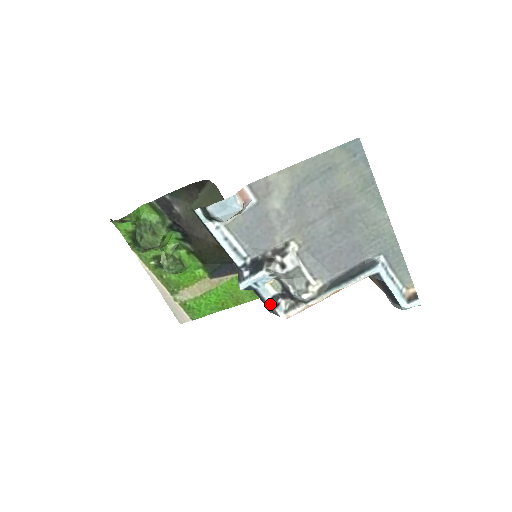
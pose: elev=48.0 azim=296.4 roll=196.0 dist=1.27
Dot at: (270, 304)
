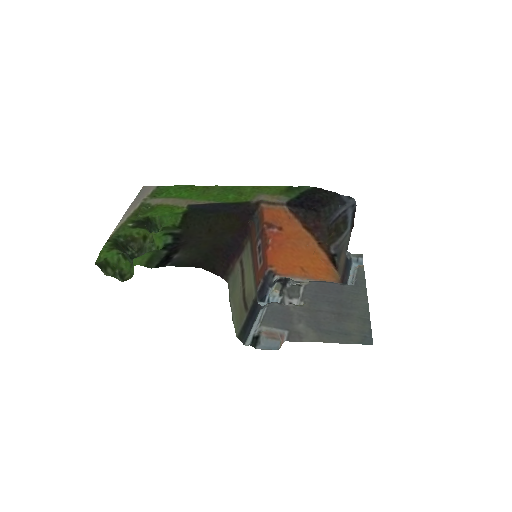
Dot at: (271, 285)
